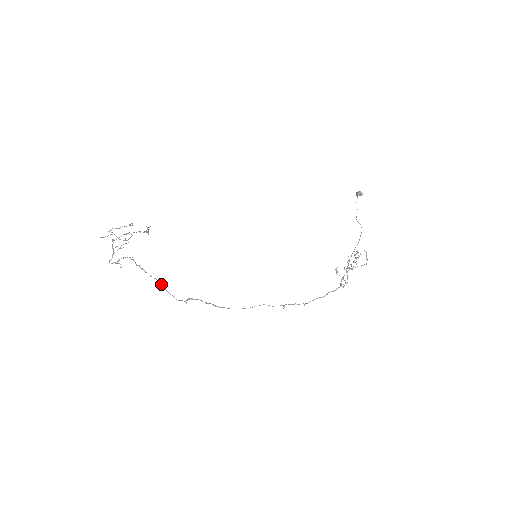
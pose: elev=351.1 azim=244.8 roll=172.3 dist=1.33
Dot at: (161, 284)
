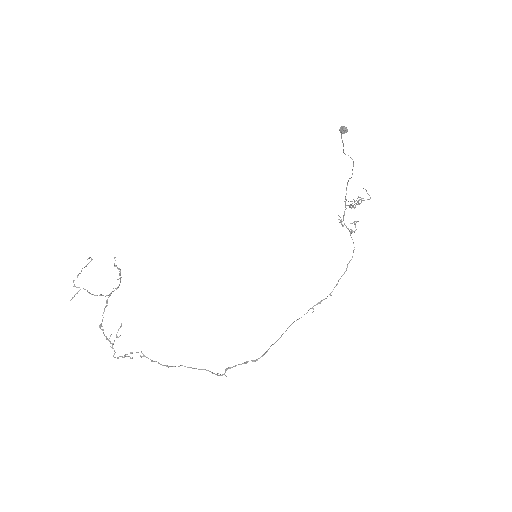
Dot at: (189, 367)
